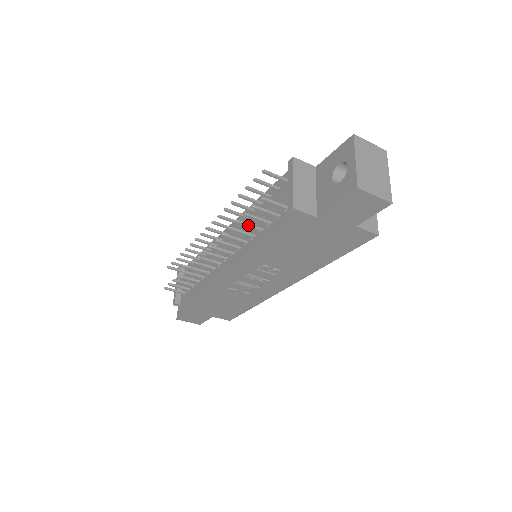
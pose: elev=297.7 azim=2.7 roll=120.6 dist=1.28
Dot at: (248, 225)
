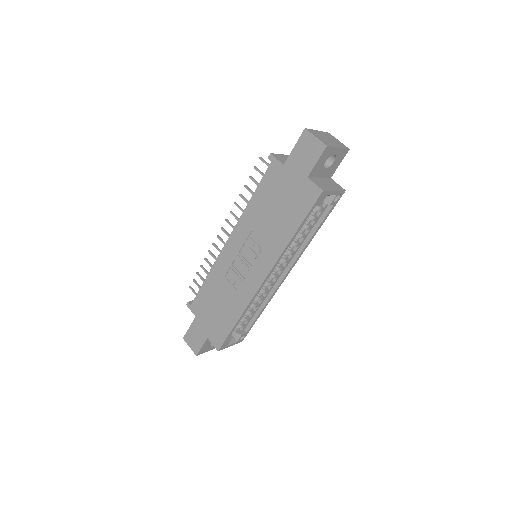
Dot at: (250, 190)
